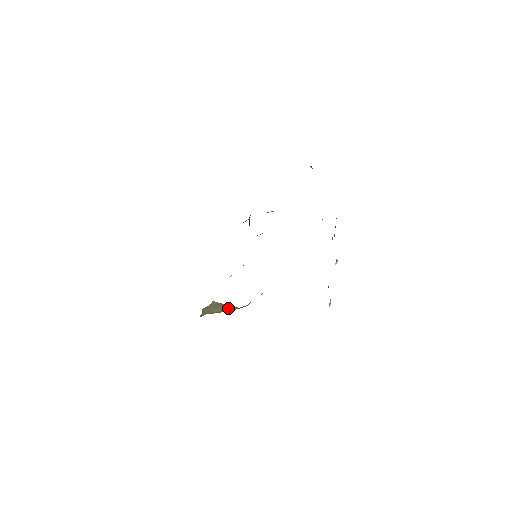
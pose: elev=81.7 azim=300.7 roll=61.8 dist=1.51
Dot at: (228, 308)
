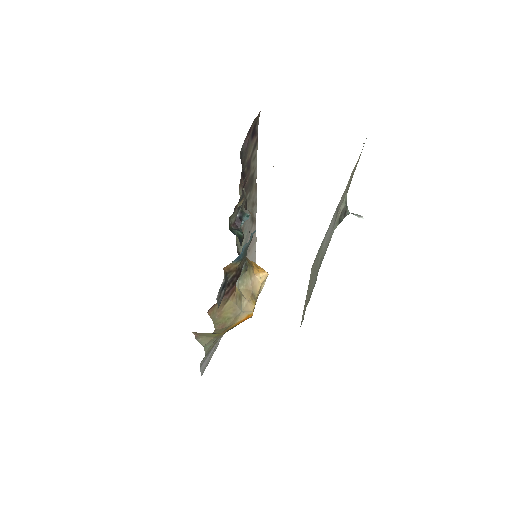
Dot at: (213, 333)
